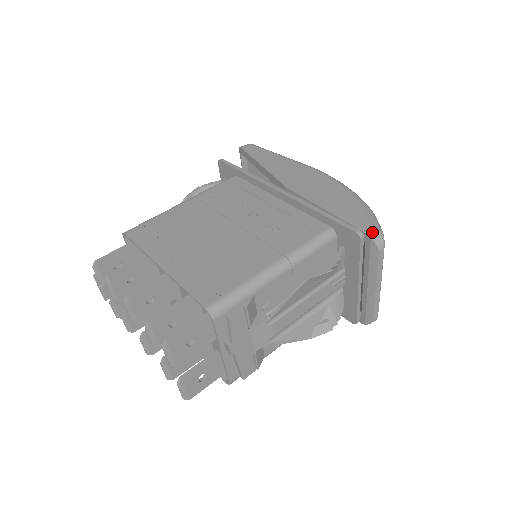
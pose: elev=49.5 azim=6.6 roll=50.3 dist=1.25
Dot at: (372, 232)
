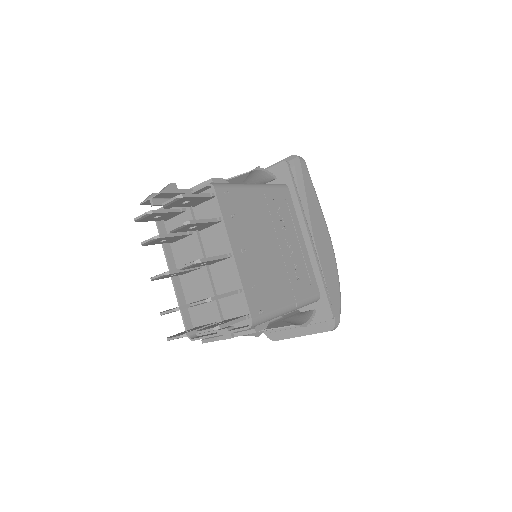
Dot at: (338, 320)
